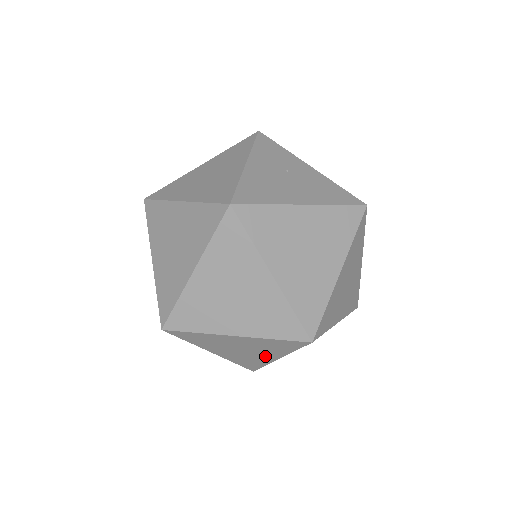
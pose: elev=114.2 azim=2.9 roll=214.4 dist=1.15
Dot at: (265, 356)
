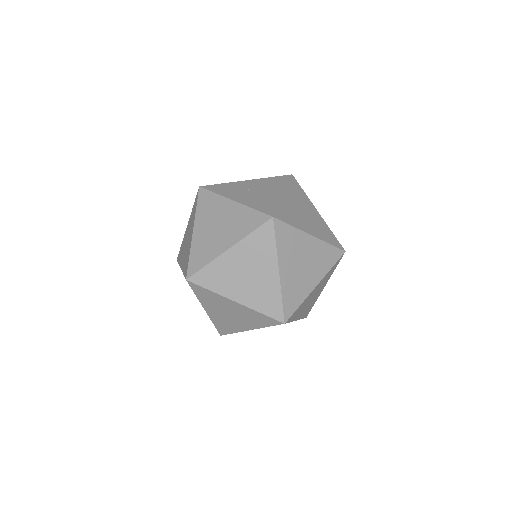
Dot at: occluded
